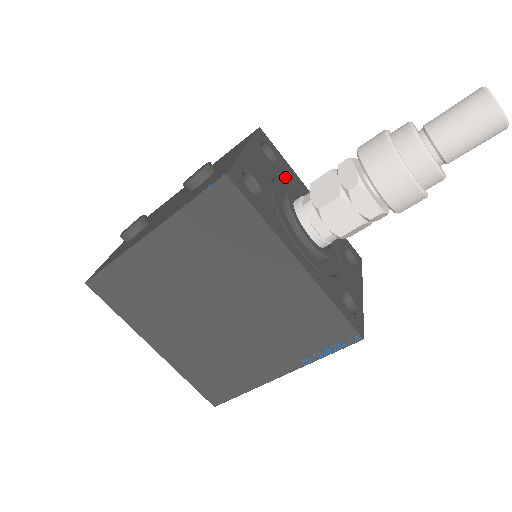
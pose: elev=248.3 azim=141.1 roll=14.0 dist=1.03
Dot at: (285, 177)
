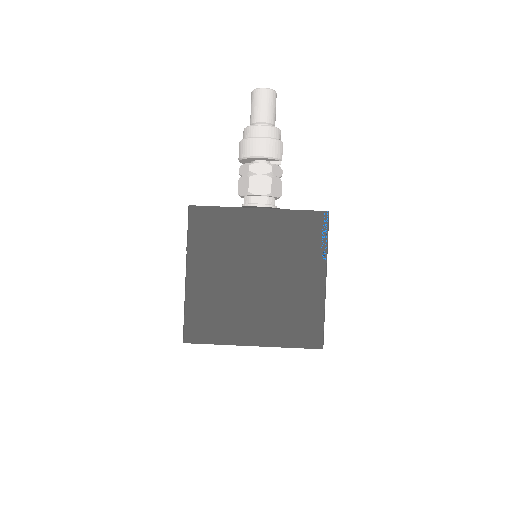
Dot at: occluded
